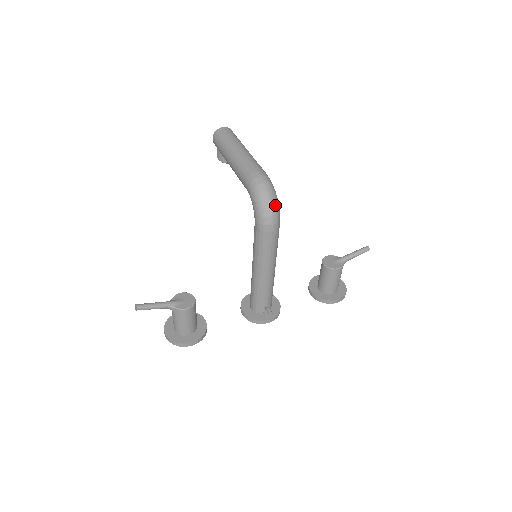
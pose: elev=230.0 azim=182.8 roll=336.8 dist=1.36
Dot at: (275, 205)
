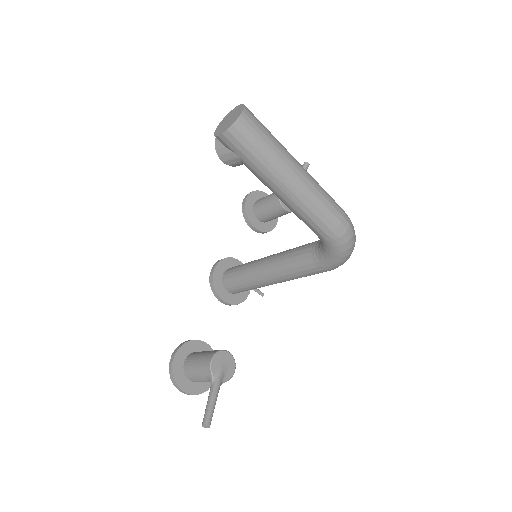
Dot at: occluded
